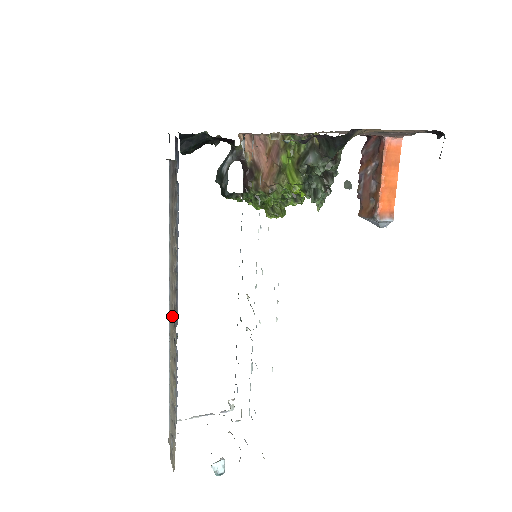
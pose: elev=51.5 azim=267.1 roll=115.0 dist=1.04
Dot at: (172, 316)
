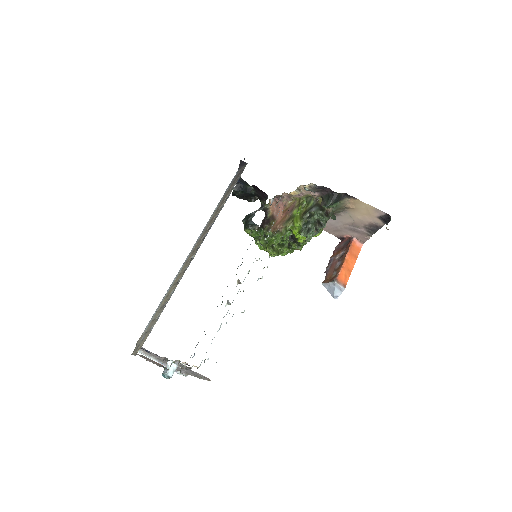
Dot at: (196, 246)
